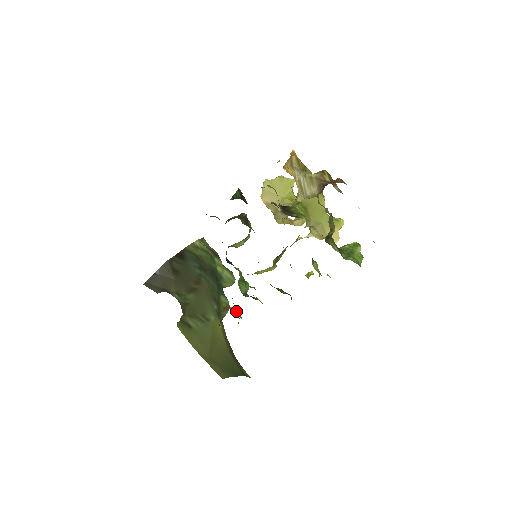
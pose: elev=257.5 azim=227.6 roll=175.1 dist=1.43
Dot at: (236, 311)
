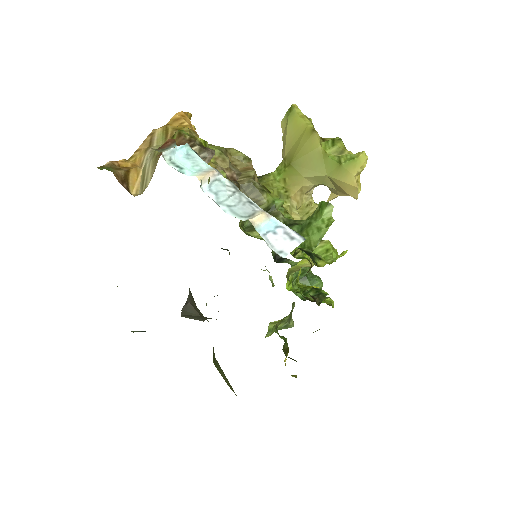
Dot at: occluded
